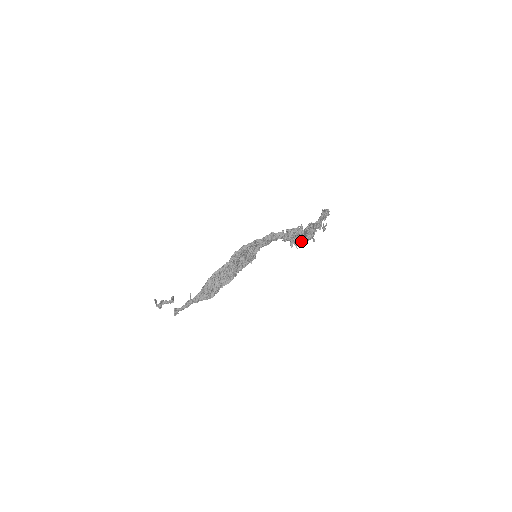
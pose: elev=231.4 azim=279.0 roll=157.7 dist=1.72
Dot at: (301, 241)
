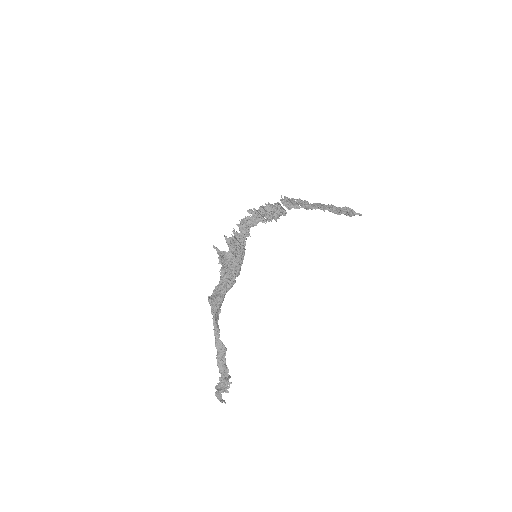
Dot at: (284, 212)
